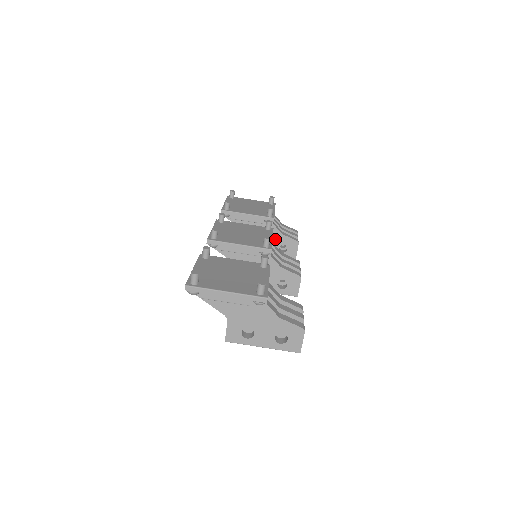
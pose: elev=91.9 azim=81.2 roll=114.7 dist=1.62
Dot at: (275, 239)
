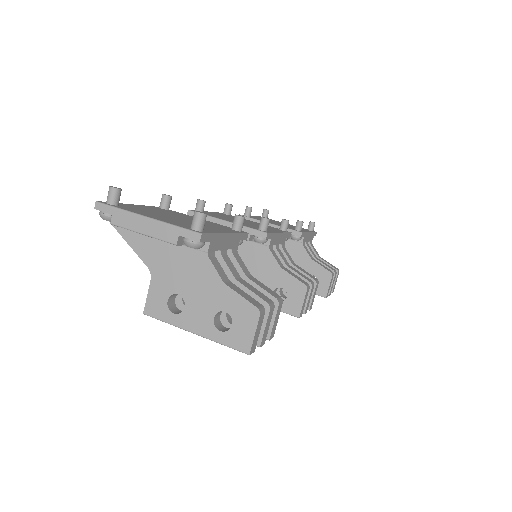
Dot at: (302, 265)
